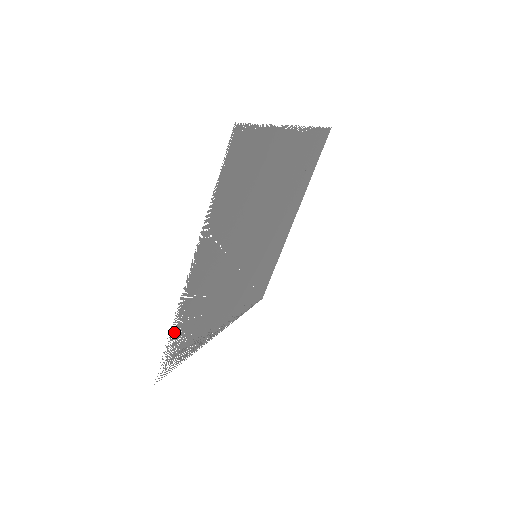
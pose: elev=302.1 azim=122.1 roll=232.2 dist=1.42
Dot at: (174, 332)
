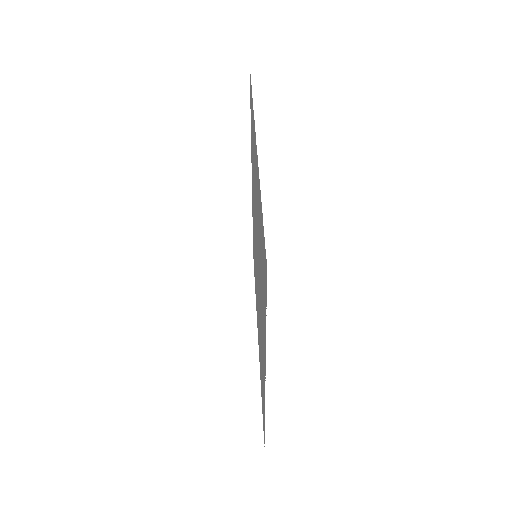
Dot at: occluded
